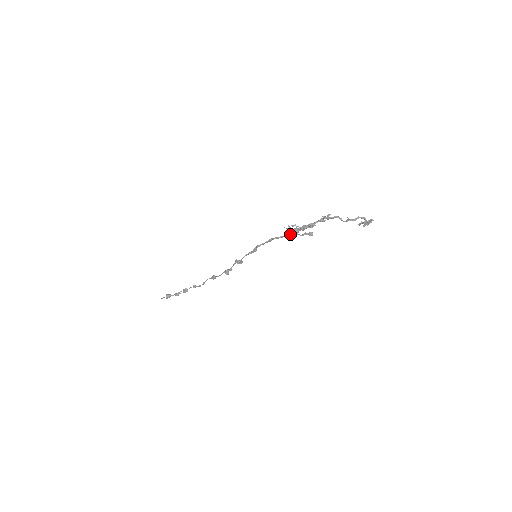
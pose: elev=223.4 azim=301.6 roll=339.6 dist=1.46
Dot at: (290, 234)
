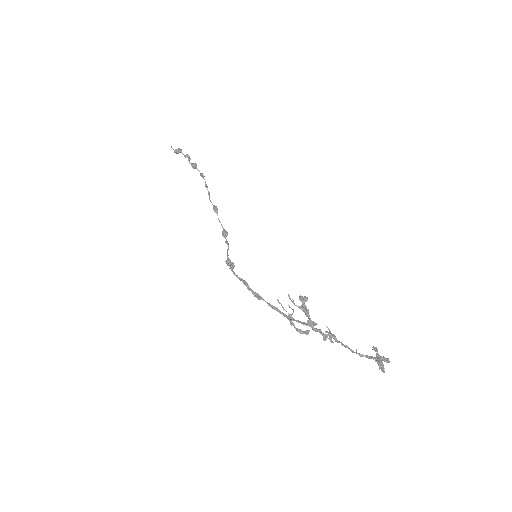
Dot at: (283, 315)
